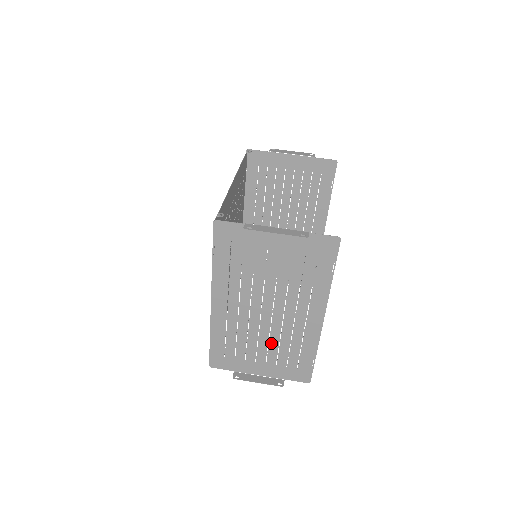
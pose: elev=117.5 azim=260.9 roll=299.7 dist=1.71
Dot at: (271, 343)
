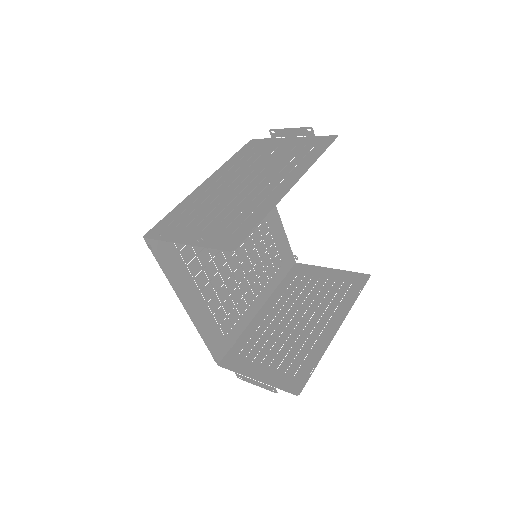
Dot at: (225, 210)
